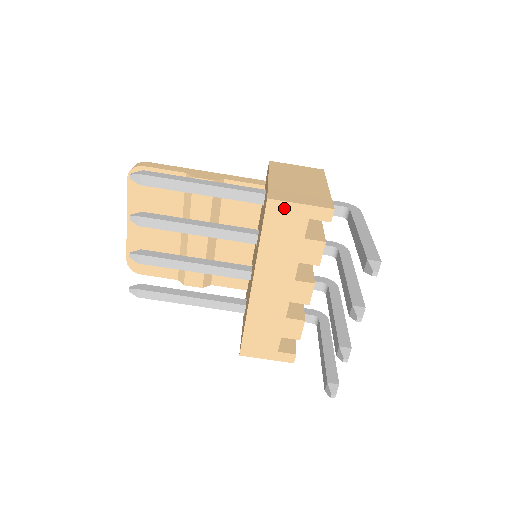
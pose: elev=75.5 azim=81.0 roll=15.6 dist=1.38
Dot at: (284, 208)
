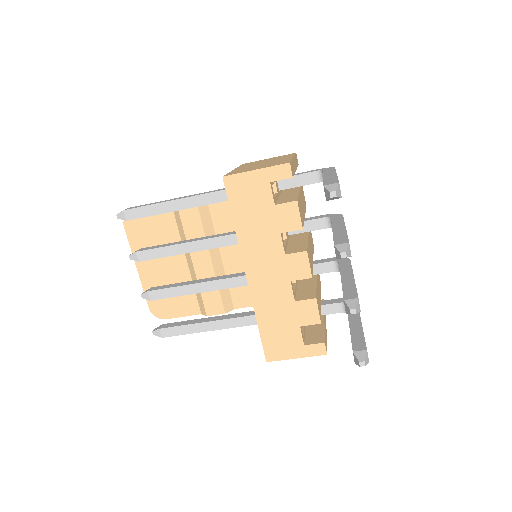
Dot at: (242, 180)
